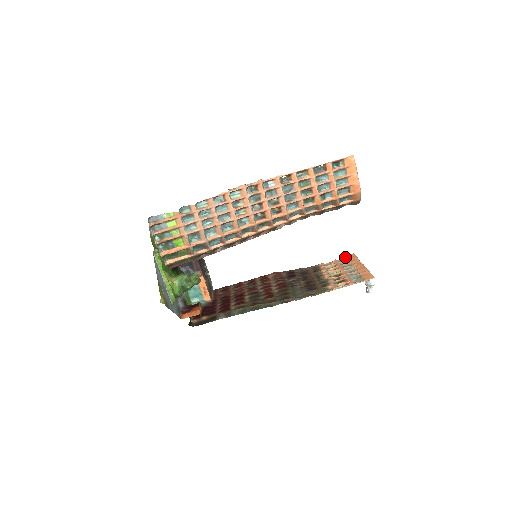
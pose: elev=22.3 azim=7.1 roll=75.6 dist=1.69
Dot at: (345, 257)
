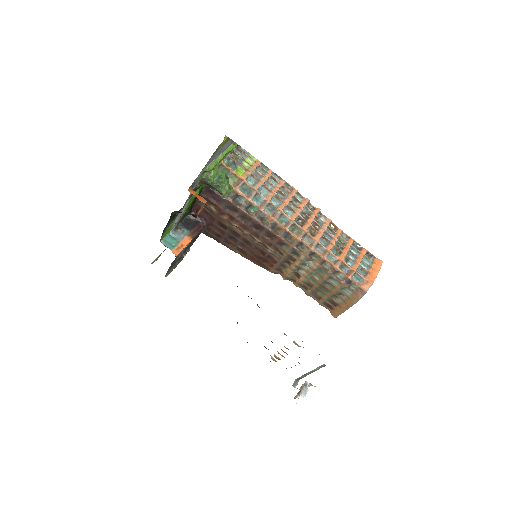
Dot at: occluded
